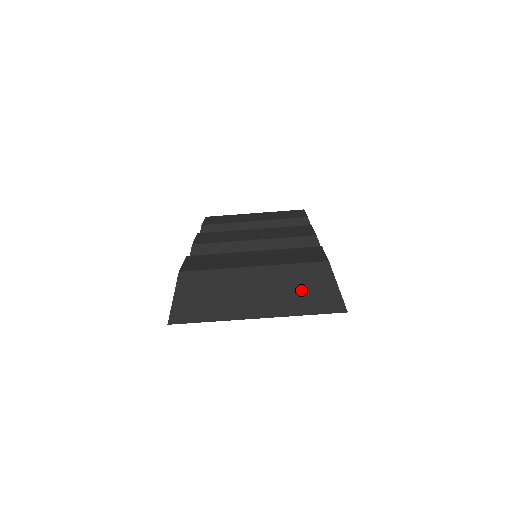
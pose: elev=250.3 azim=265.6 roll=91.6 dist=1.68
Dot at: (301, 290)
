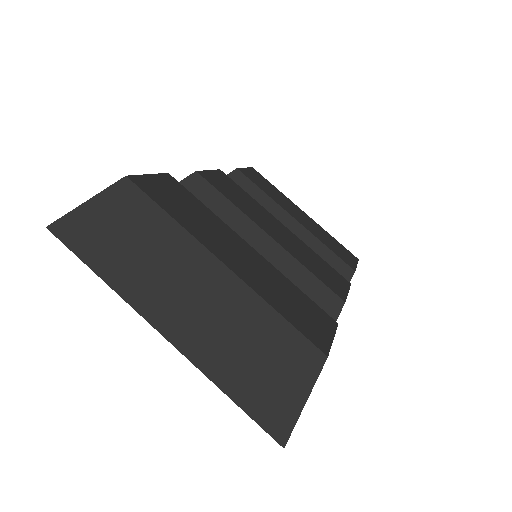
Dot at: (254, 356)
